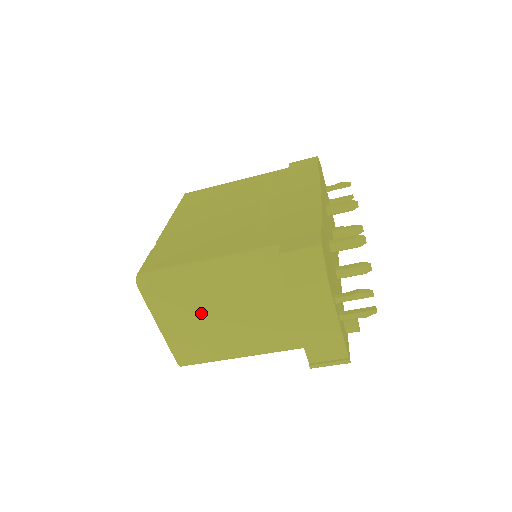
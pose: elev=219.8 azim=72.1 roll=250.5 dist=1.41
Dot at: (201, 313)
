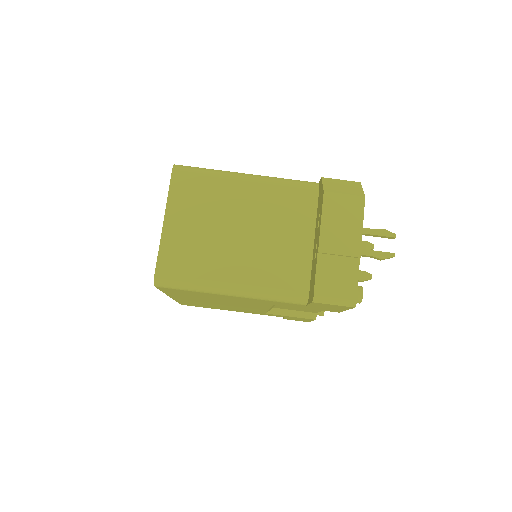
Dot at: (217, 218)
